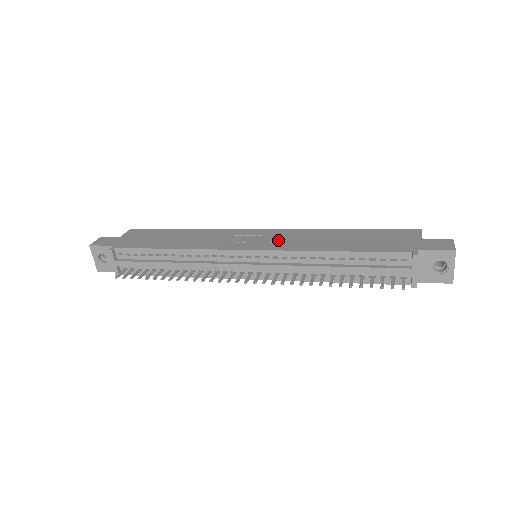
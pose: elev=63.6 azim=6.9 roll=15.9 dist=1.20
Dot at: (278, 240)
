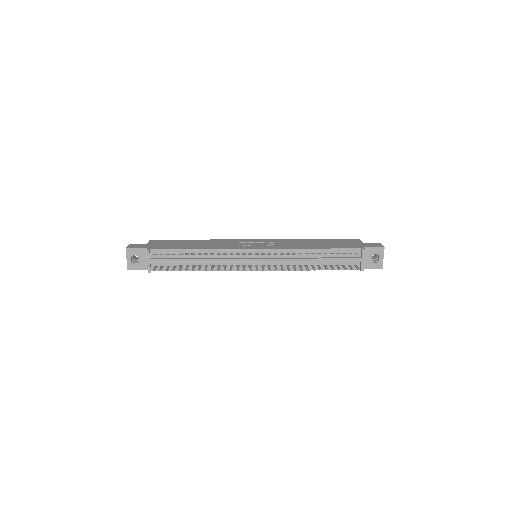
Dot at: (273, 244)
